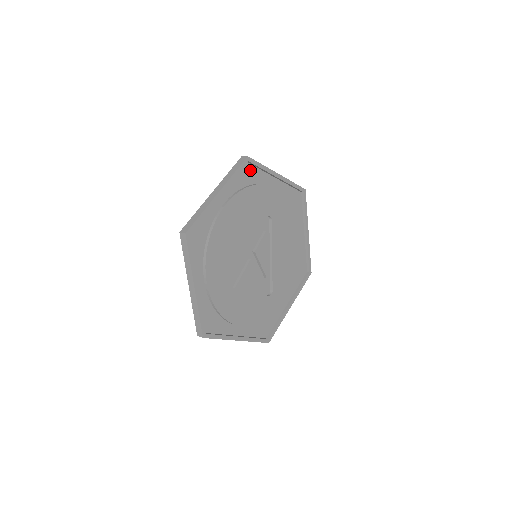
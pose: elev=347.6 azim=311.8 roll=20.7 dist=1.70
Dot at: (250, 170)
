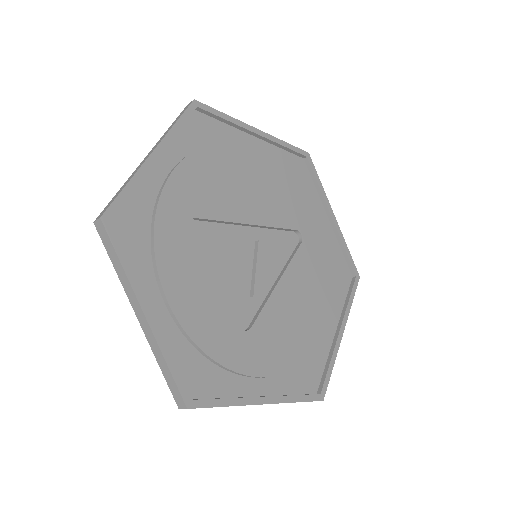
Dot at: (304, 171)
